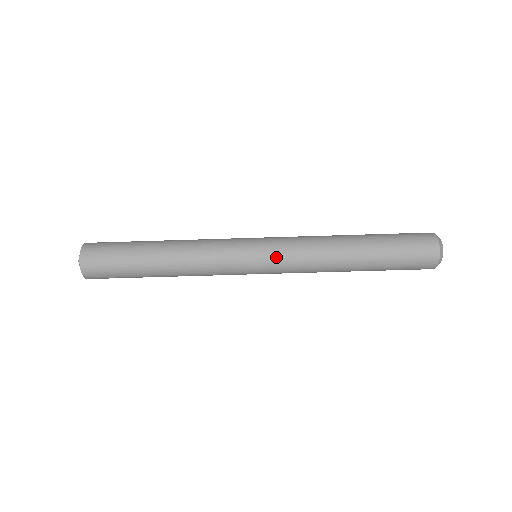
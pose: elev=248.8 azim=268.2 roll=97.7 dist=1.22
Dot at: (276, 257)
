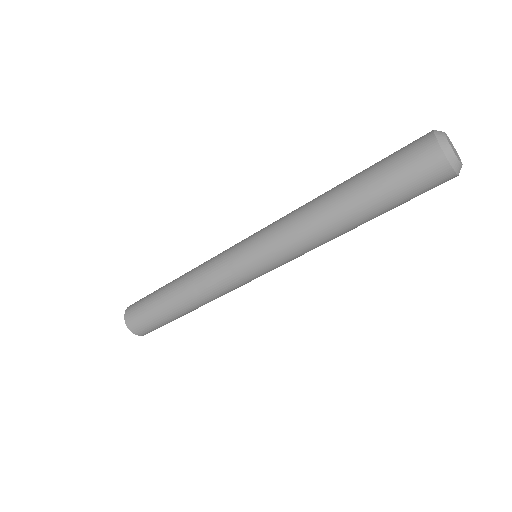
Dot at: (261, 245)
